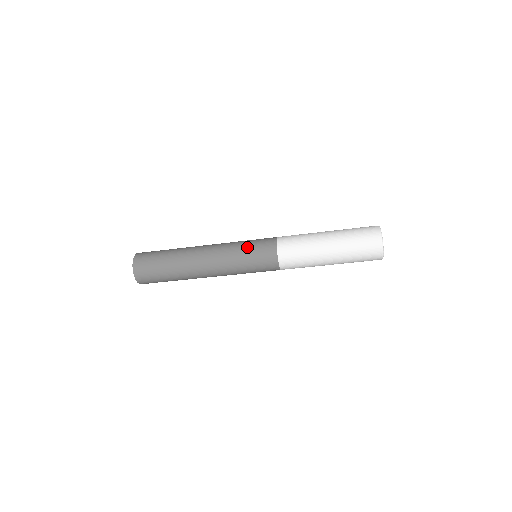
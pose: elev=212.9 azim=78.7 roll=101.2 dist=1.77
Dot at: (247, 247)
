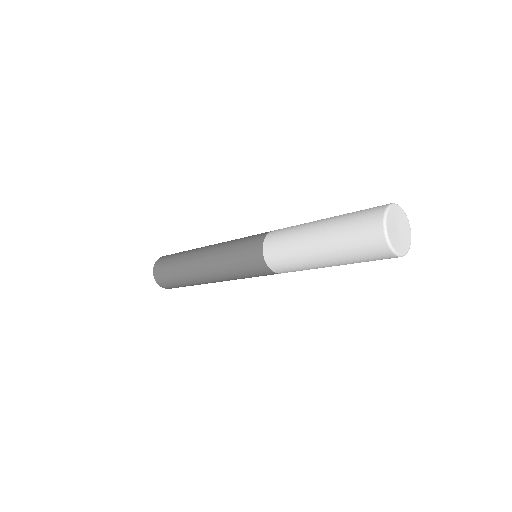
Dot at: (242, 238)
